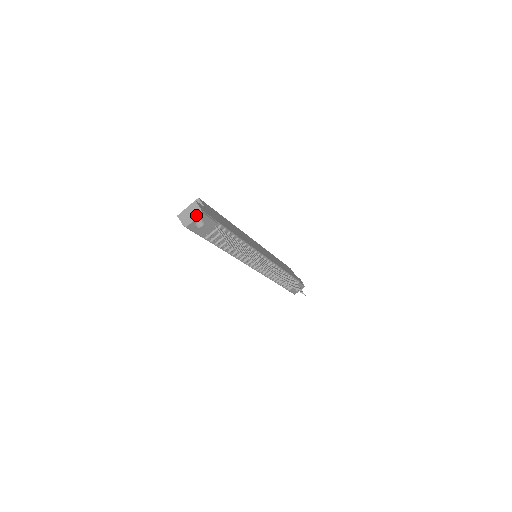
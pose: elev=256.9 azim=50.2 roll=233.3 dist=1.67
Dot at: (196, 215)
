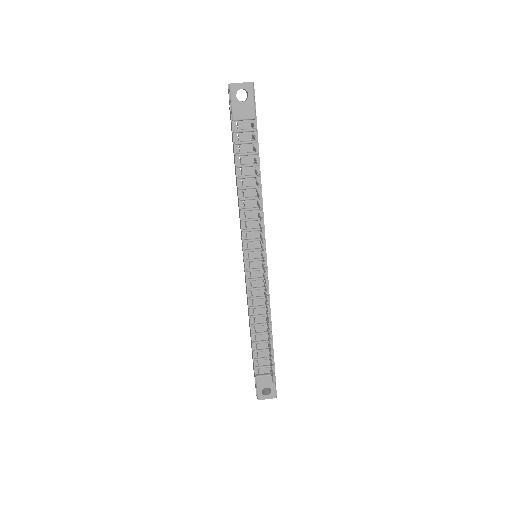
Dot at: (246, 82)
